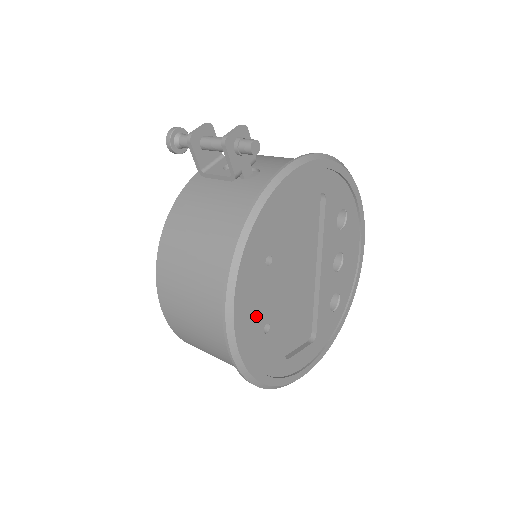
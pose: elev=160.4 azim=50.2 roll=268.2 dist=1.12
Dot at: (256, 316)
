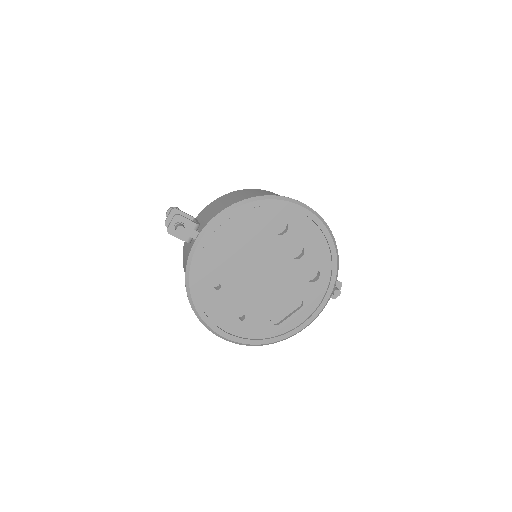
Dot at: (227, 316)
